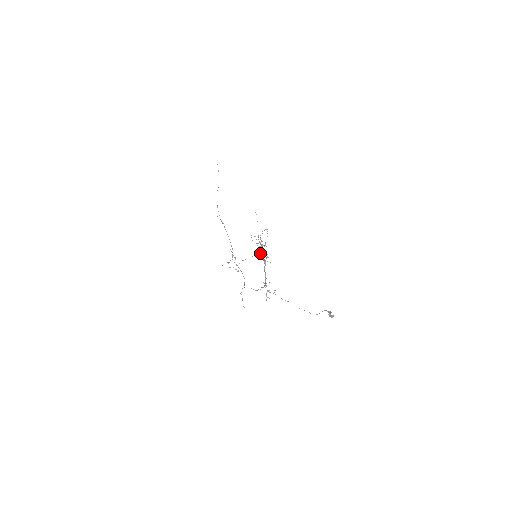
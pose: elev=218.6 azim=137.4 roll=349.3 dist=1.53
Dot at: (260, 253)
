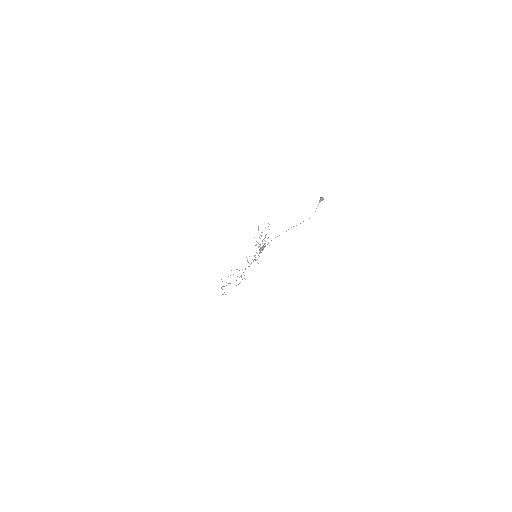
Dot at: occluded
